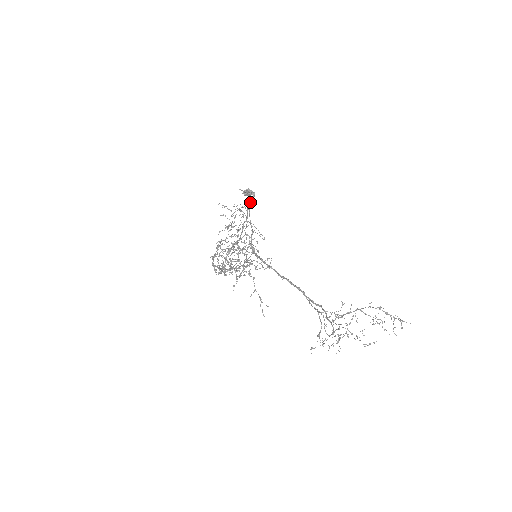
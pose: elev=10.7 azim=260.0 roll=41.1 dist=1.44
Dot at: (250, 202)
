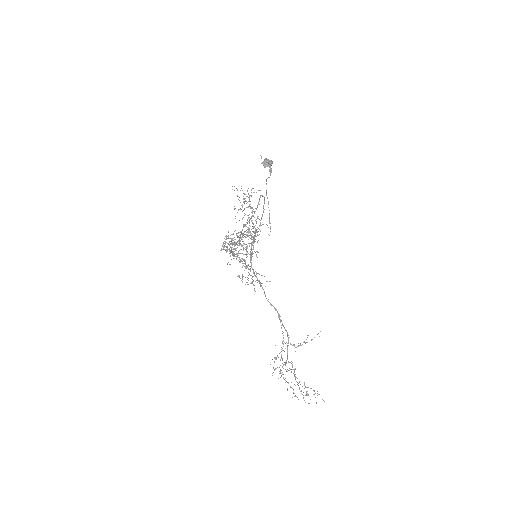
Dot at: (267, 178)
